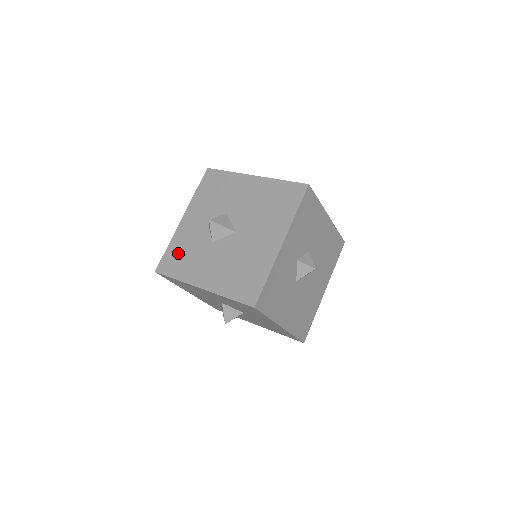
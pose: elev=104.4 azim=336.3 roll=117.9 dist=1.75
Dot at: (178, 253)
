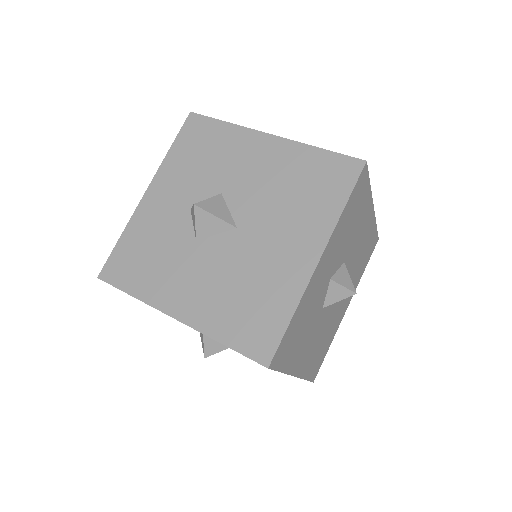
Dot at: (137, 251)
